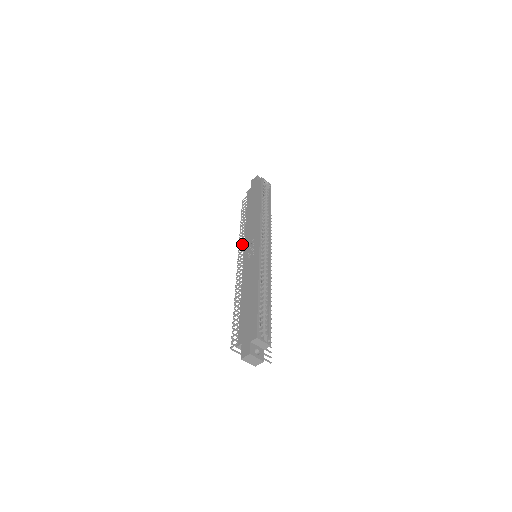
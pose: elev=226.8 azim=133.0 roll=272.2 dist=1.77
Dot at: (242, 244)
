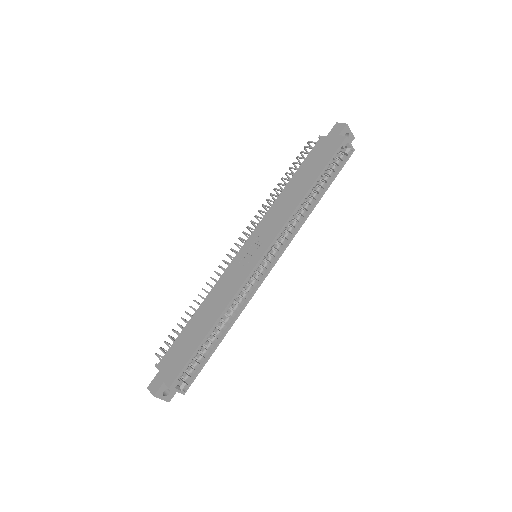
Dot at: (255, 223)
